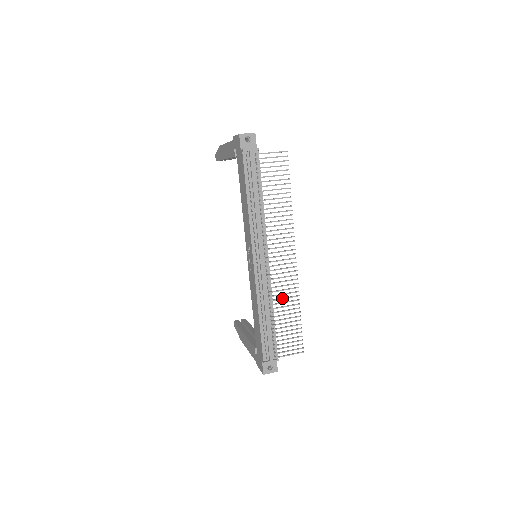
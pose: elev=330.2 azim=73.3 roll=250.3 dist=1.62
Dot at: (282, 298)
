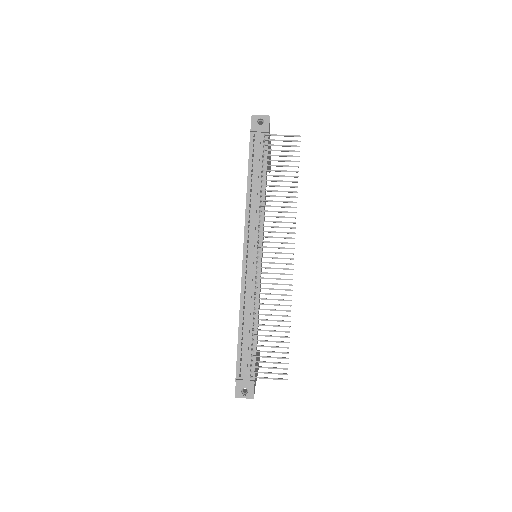
Dot at: (269, 304)
